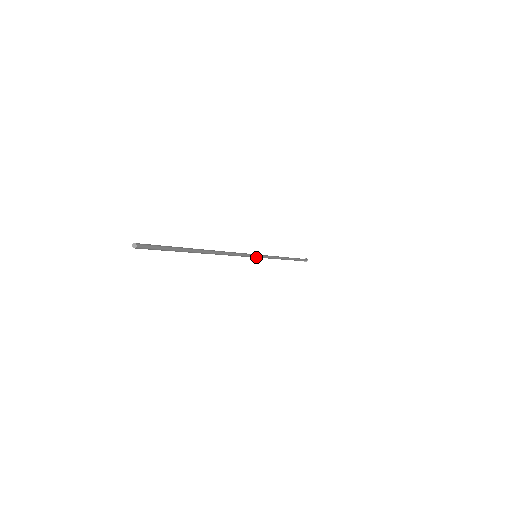
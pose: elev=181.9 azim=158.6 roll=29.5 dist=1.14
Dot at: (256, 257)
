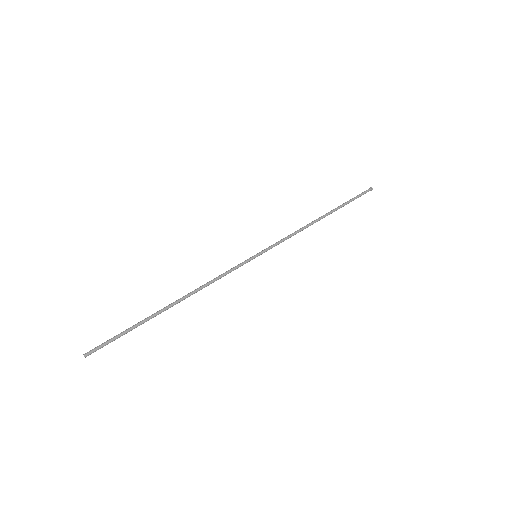
Dot at: occluded
